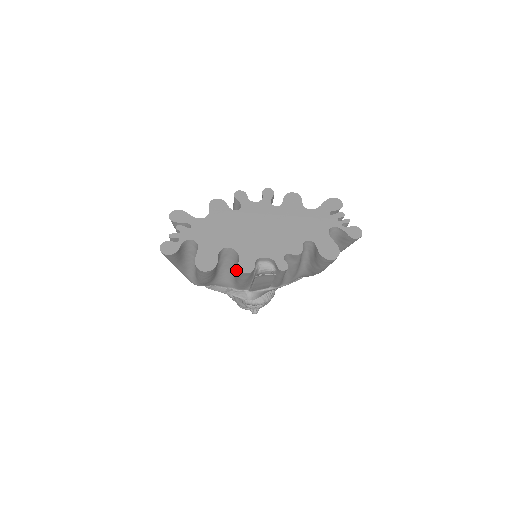
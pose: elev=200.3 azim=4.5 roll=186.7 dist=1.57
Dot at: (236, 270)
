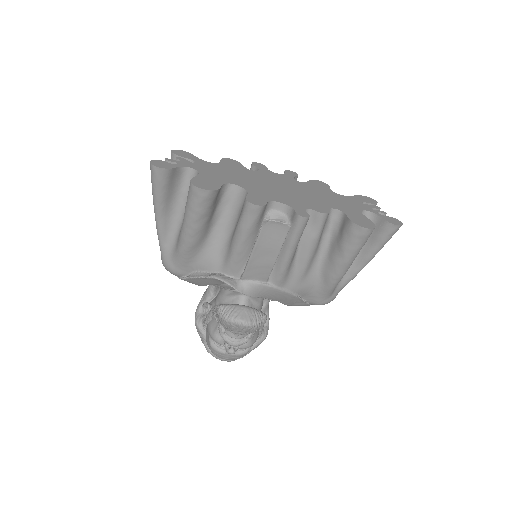
Dot at: (236, 224)
